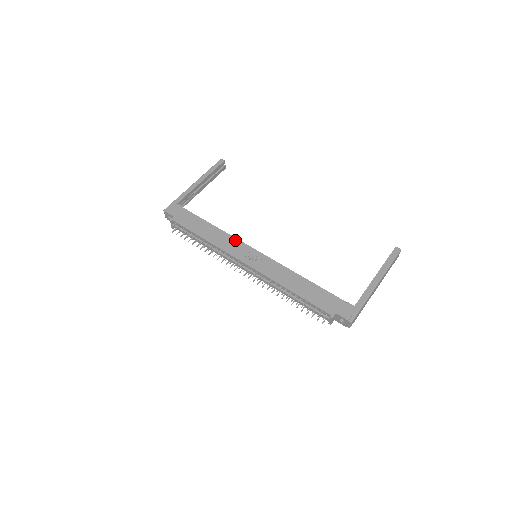
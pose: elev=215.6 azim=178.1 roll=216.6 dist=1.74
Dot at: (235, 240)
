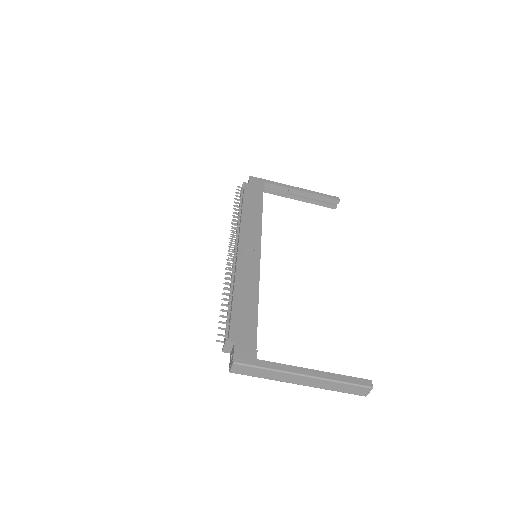
Dot at: (259, 231)
